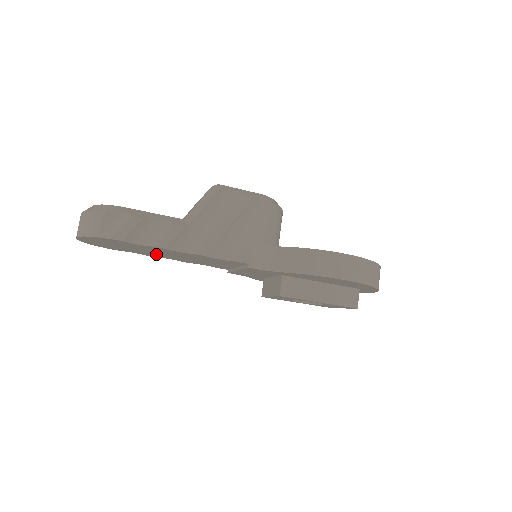
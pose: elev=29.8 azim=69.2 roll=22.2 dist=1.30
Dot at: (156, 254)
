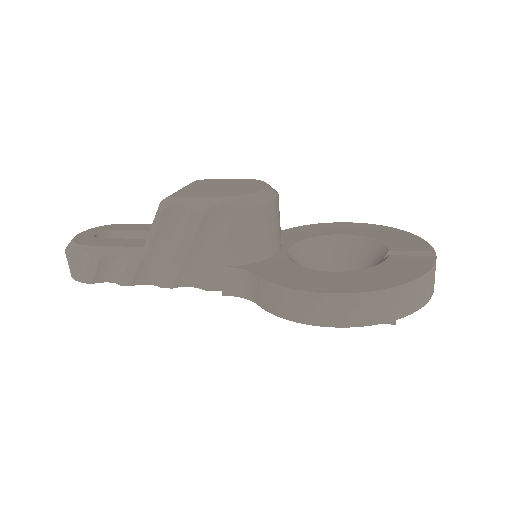
Dot at: occluded
